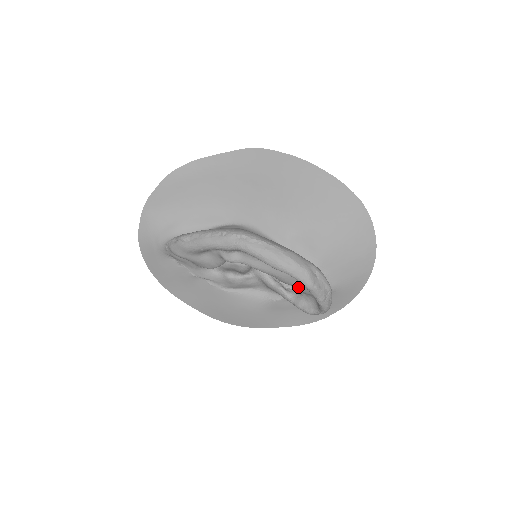
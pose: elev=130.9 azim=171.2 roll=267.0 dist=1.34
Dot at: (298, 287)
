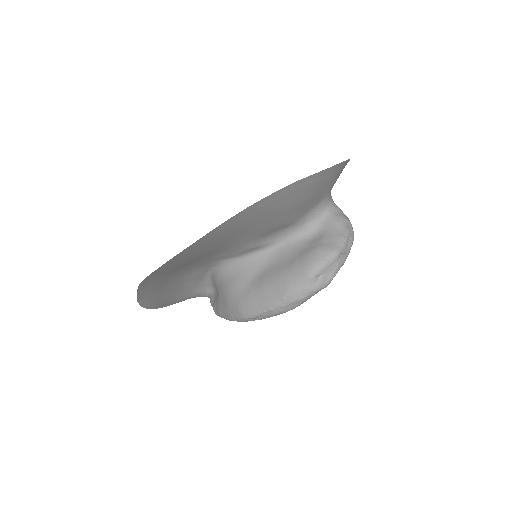
Dot at: occluded
